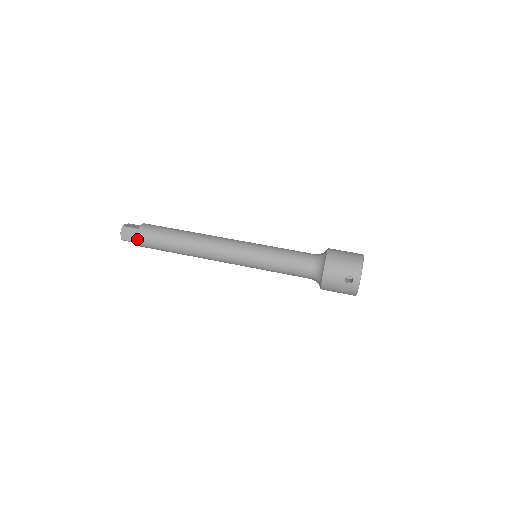
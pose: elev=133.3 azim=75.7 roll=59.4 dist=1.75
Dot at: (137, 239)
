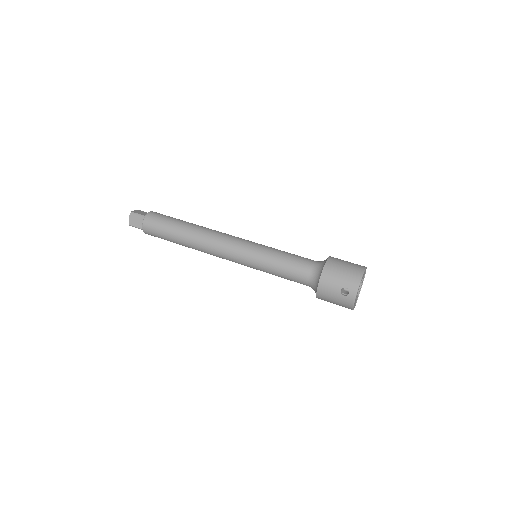
Dot at: (143, 226)
